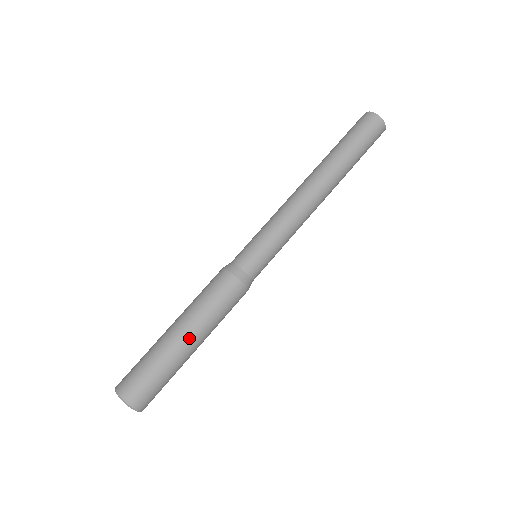
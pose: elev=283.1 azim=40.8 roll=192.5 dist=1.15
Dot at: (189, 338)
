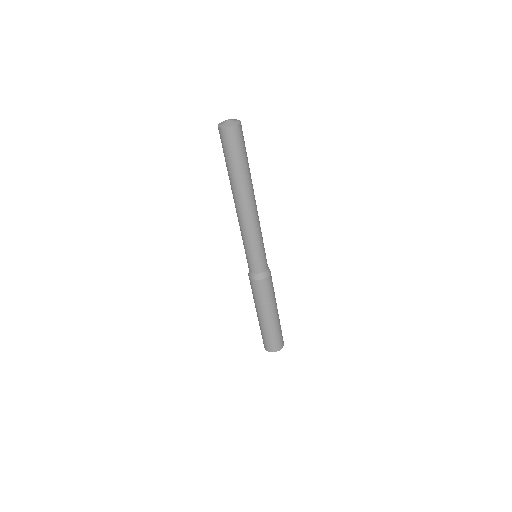
Dot at: (268, 316)
